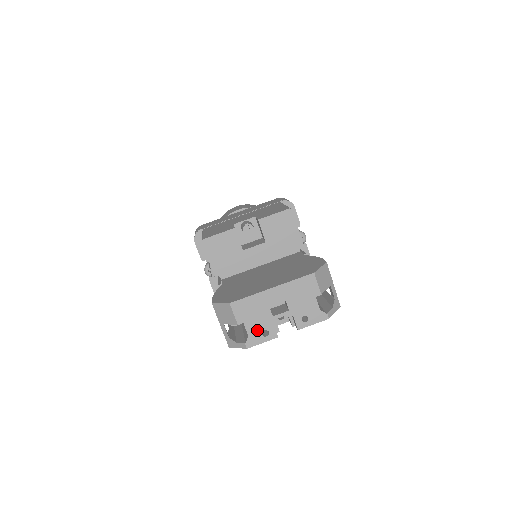
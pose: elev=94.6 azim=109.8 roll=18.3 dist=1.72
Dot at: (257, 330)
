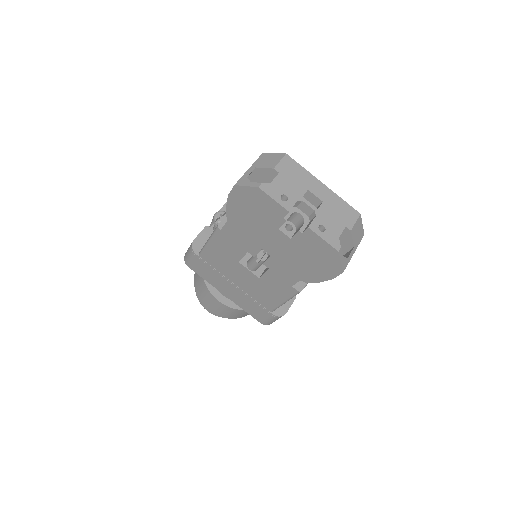
Dot at: (281, 188)
